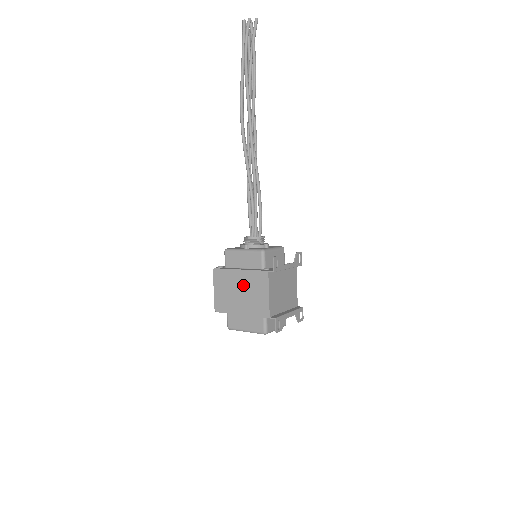
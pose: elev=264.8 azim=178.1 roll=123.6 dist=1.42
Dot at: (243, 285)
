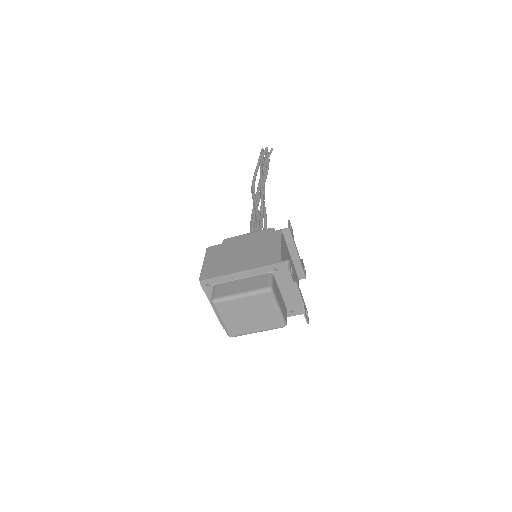
Dot at: (246, 247)
